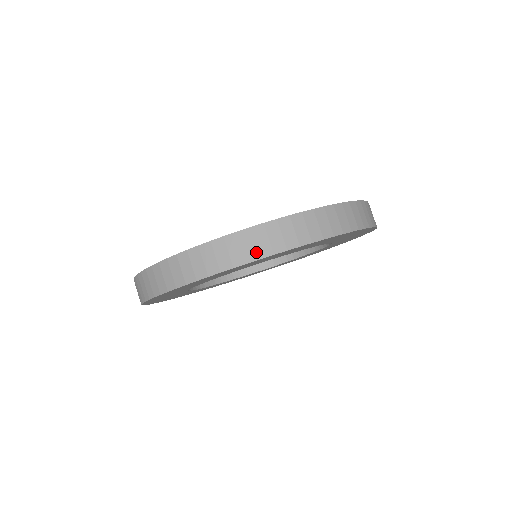
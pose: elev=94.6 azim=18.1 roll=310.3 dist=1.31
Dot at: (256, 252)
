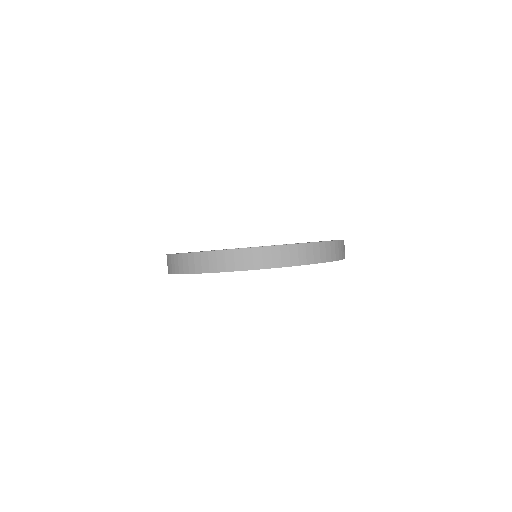
Dot at: (313, 259)
